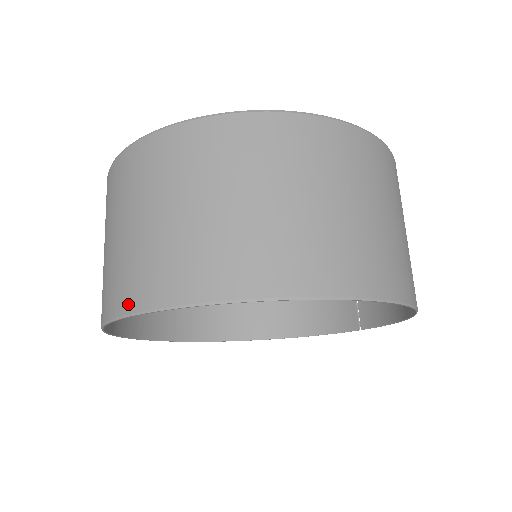
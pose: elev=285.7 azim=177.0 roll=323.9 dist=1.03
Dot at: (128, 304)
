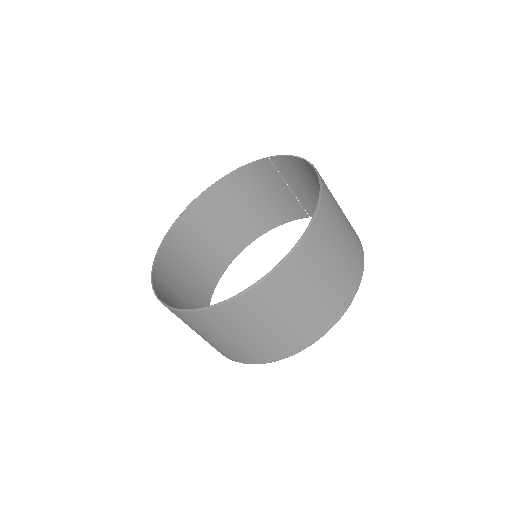
Dot at: (255, 362)
